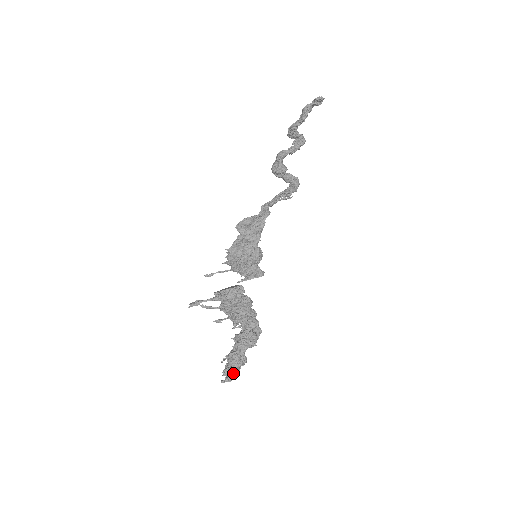
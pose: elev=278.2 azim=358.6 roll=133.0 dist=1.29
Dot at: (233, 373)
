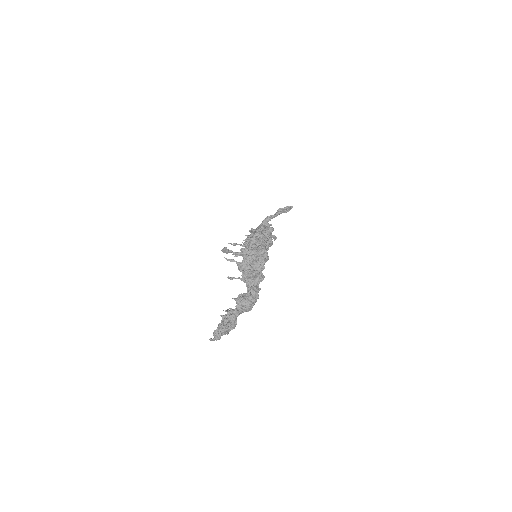
Dot at: (228, 327)
